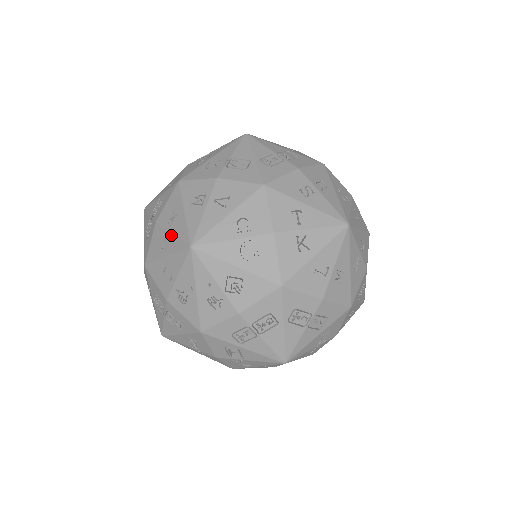
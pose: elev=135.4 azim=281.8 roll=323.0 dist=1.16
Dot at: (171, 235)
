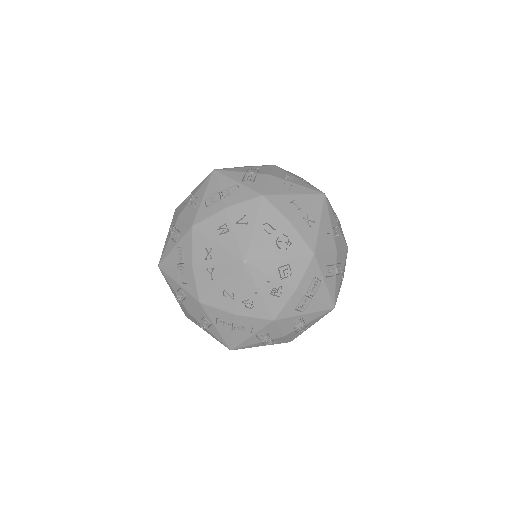
Dot at: (217, 265)
